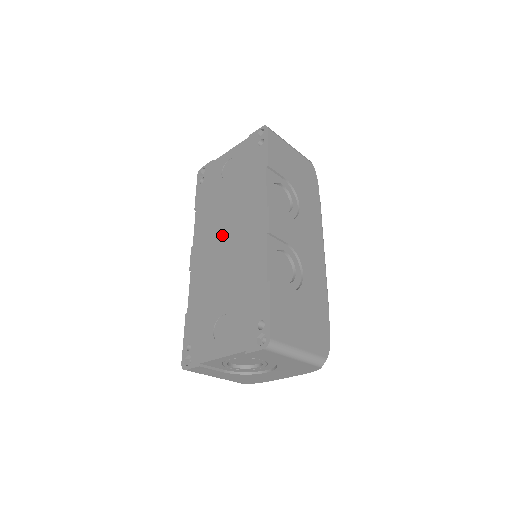
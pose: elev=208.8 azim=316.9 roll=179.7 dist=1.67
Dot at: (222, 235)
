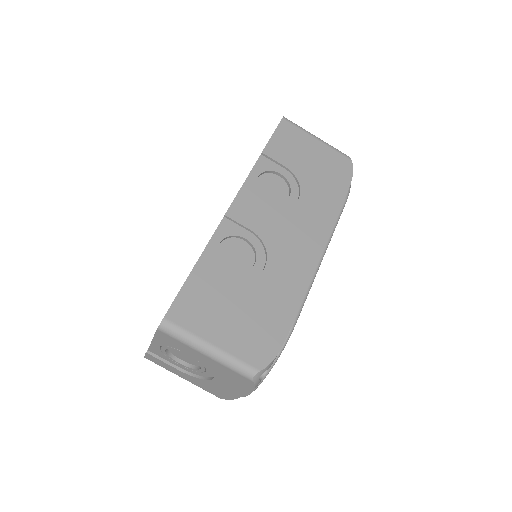
Dot at: occluded
